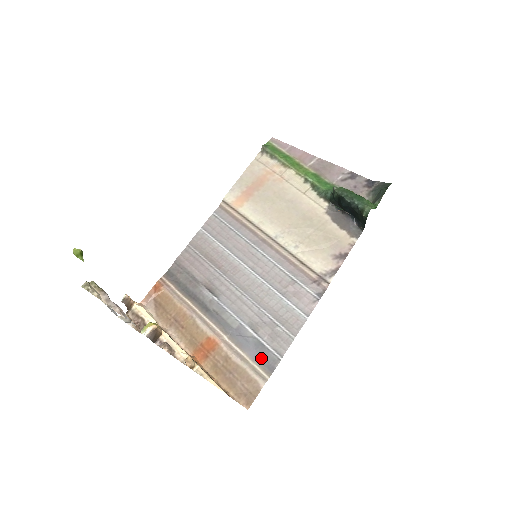
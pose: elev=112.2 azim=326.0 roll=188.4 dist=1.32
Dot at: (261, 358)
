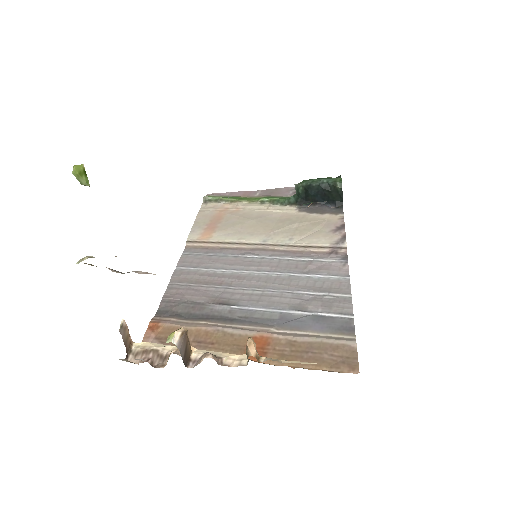
Dot at: (330, 326)
